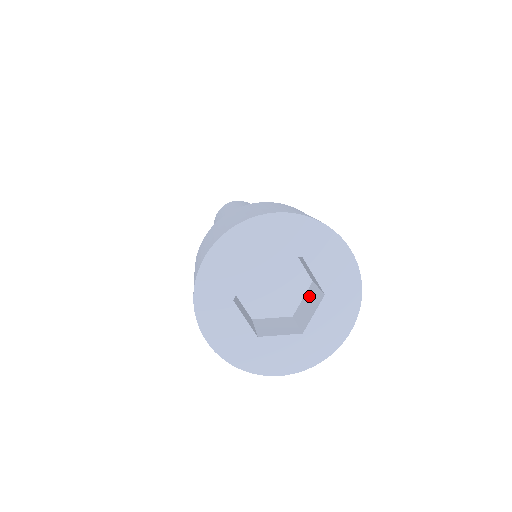
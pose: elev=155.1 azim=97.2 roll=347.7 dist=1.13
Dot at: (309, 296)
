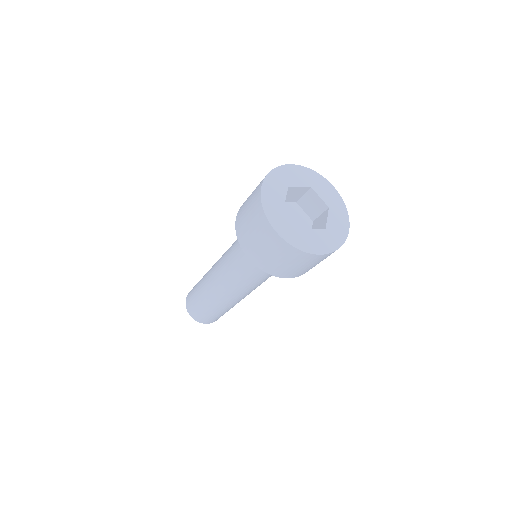
Dot at: (316, 224)
